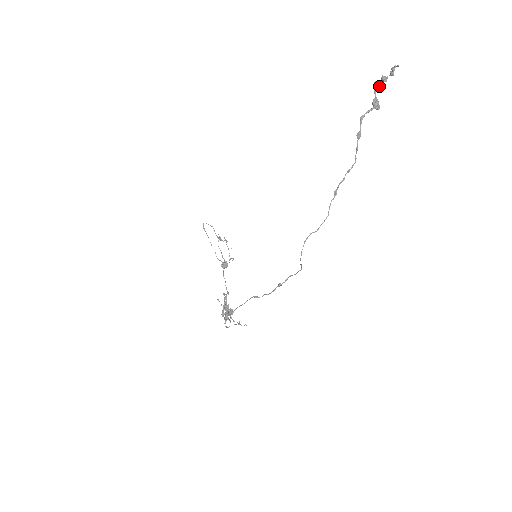
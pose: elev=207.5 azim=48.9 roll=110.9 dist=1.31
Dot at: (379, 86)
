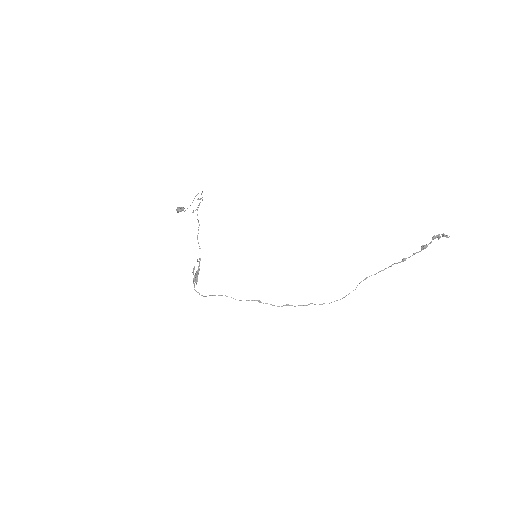
Dot at: occluded
